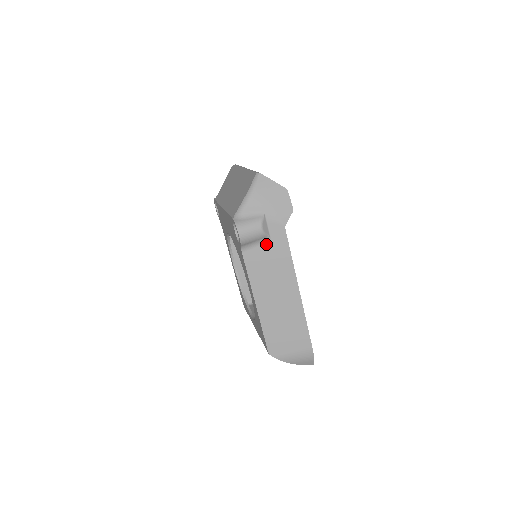
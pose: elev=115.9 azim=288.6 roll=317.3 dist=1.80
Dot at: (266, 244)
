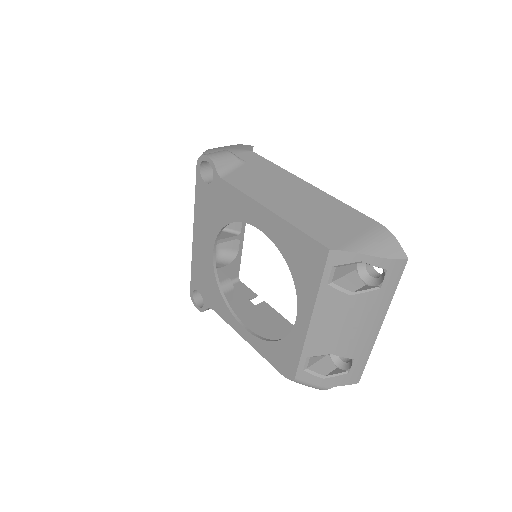
Dot at: (243, 166)
